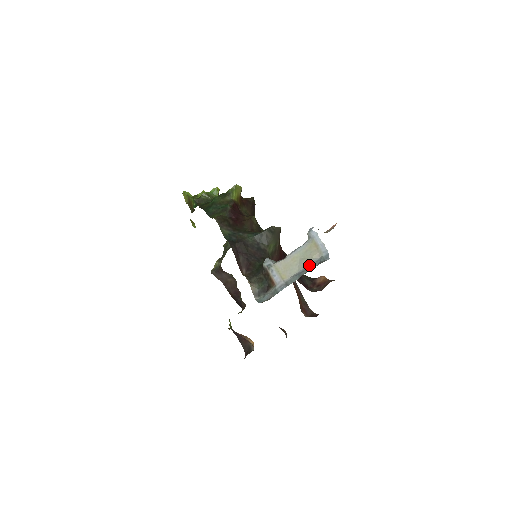
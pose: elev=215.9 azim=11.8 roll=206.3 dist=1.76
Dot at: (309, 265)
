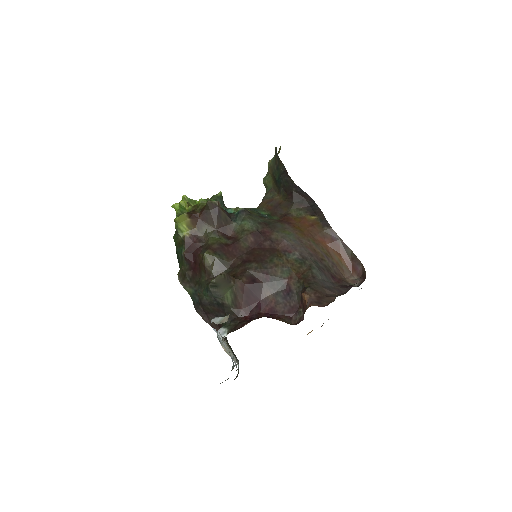
Dot at: (232, 361)
